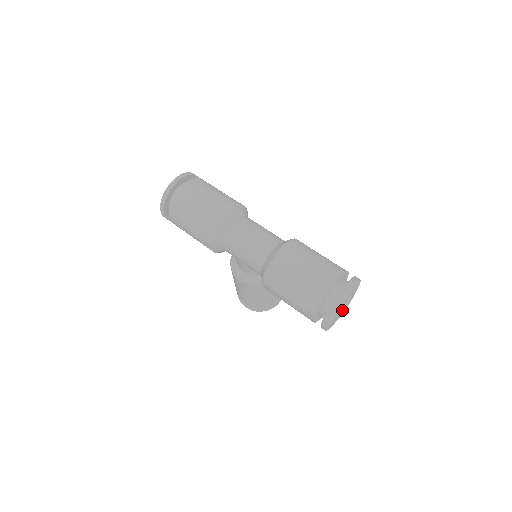
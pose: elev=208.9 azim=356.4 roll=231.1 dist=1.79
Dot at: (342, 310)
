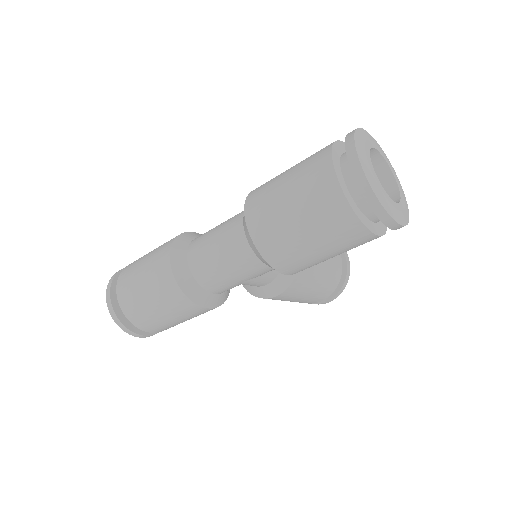
Dot at: (393, 182)
